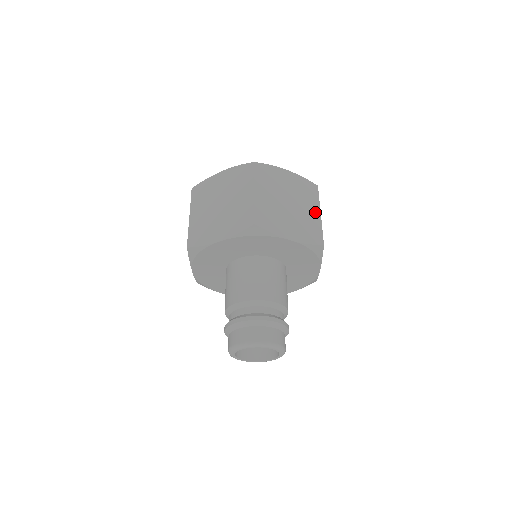
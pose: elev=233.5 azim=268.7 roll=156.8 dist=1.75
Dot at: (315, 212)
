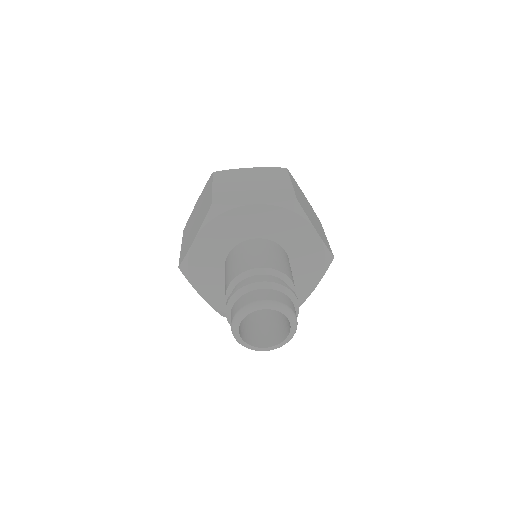
Dot at: (284, 183)
